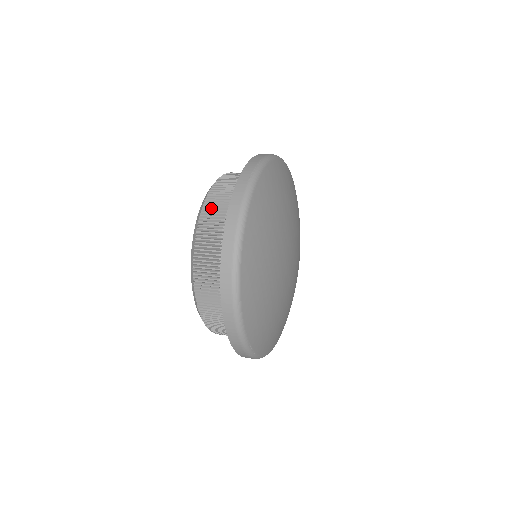
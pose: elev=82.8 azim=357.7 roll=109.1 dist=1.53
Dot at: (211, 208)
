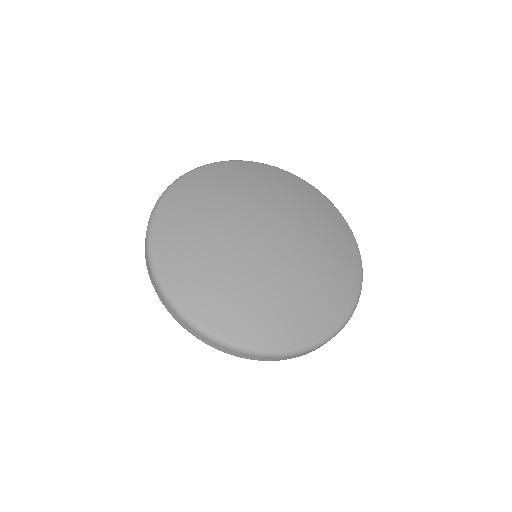
Dot at: occluded
